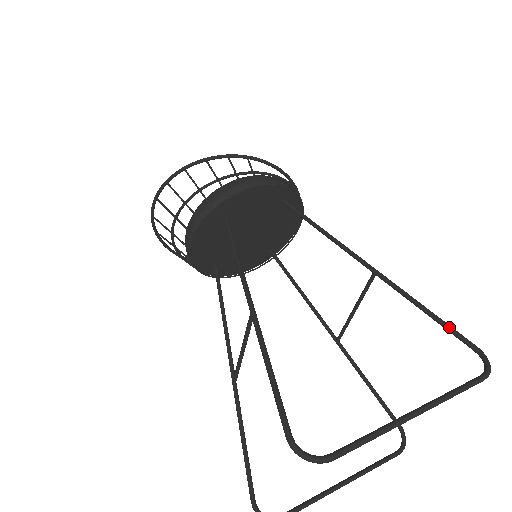
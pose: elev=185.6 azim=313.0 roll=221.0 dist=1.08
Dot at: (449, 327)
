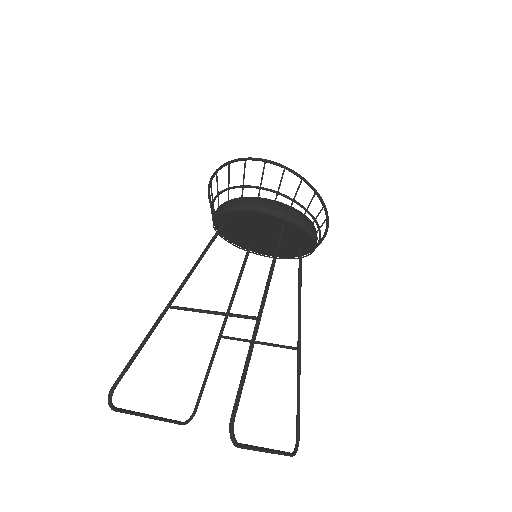
Dot at: occluded
